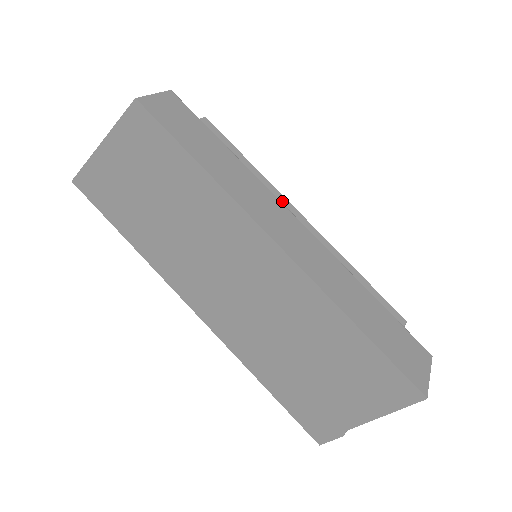
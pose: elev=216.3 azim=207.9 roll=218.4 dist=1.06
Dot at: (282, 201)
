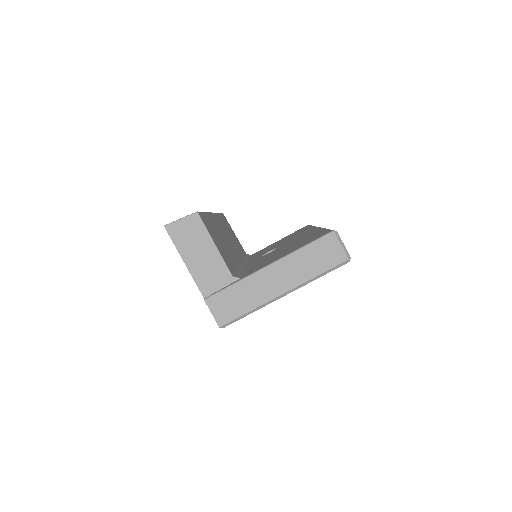
Dot at: occluded
